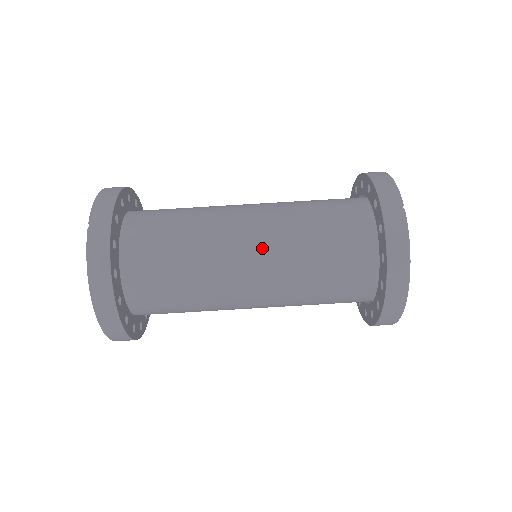
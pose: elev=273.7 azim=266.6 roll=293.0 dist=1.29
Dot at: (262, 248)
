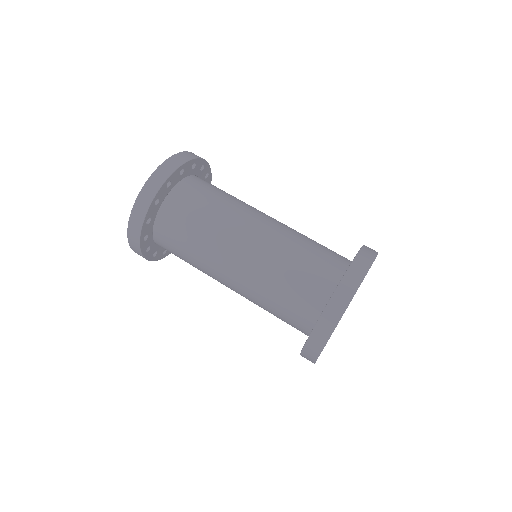
Dot at: (265, 232)
